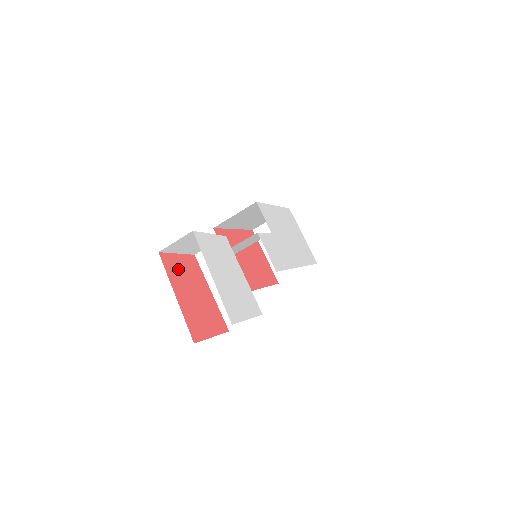
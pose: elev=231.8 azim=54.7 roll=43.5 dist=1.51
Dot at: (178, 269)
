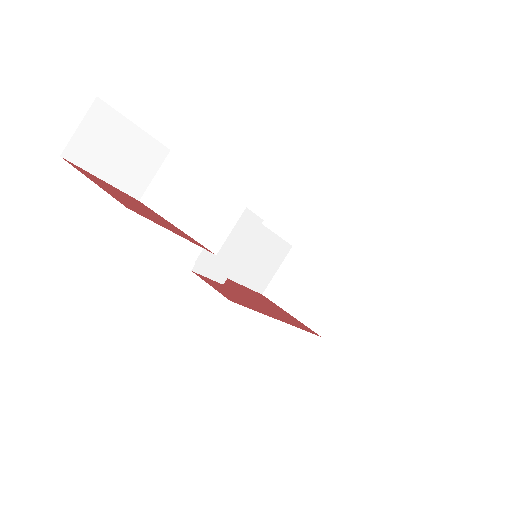
Dot at: (101, 182)
